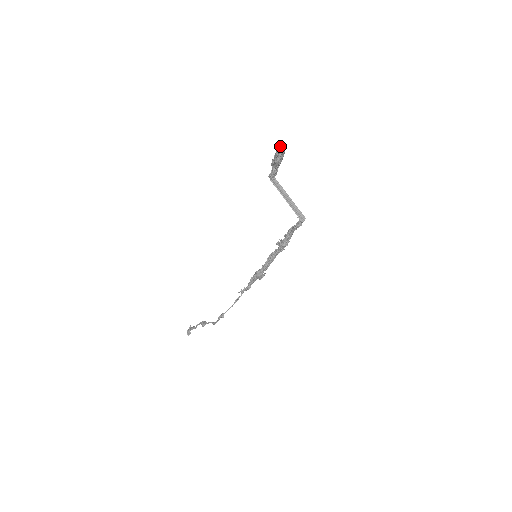
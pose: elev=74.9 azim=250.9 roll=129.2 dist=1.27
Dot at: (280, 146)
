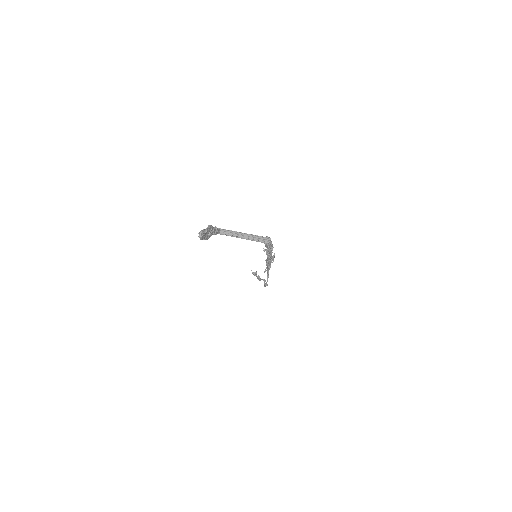
Dot at: (200, 239)
